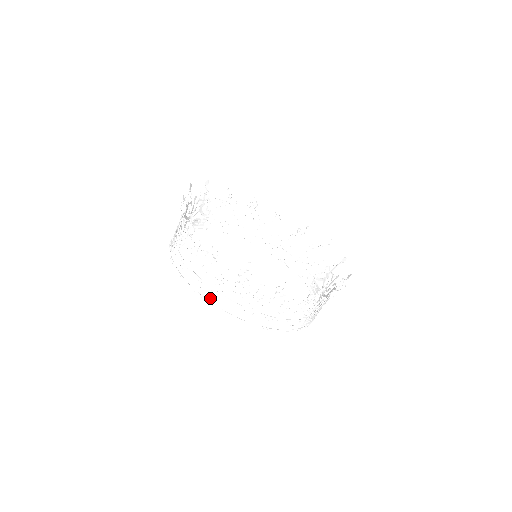
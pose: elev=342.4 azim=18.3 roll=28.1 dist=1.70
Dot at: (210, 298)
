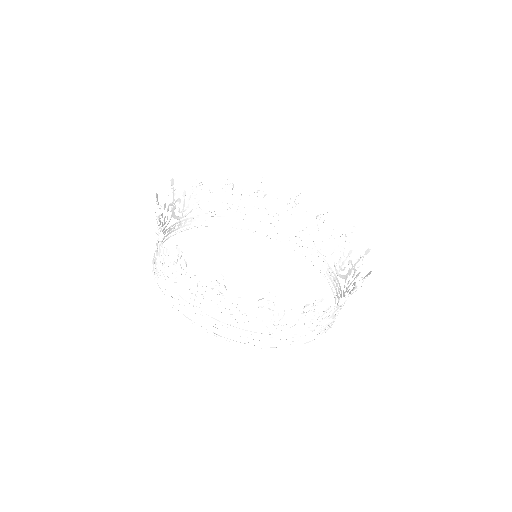
Dot at: (162, 288)
